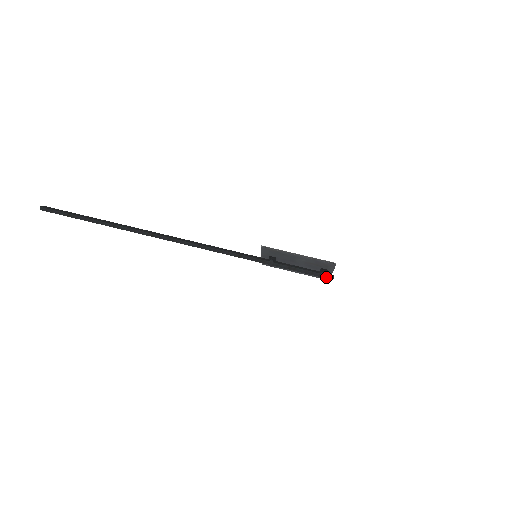
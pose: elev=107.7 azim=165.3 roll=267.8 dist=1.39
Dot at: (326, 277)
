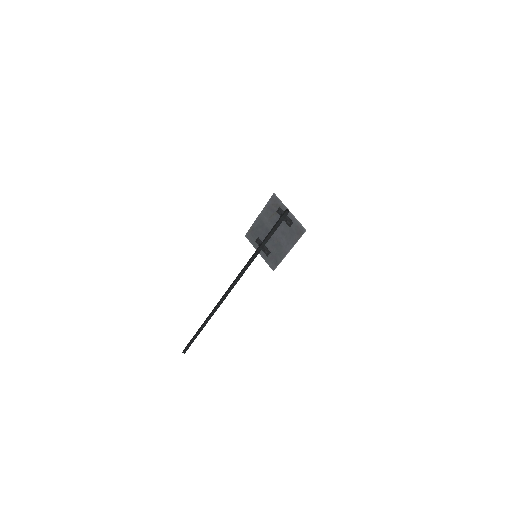
Dot at: (283, 215)
